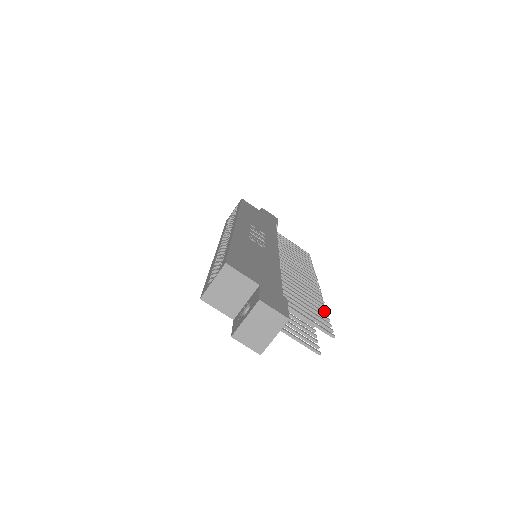
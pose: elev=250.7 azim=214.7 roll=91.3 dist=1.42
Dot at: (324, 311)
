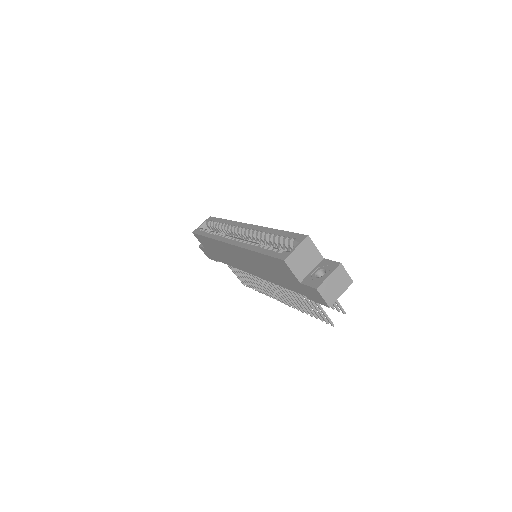
Dot at: occluded
